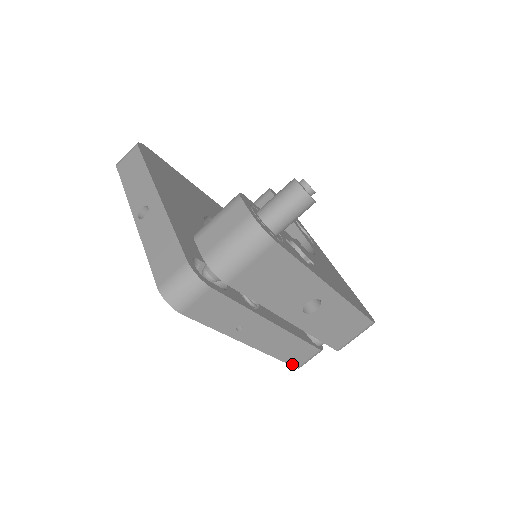
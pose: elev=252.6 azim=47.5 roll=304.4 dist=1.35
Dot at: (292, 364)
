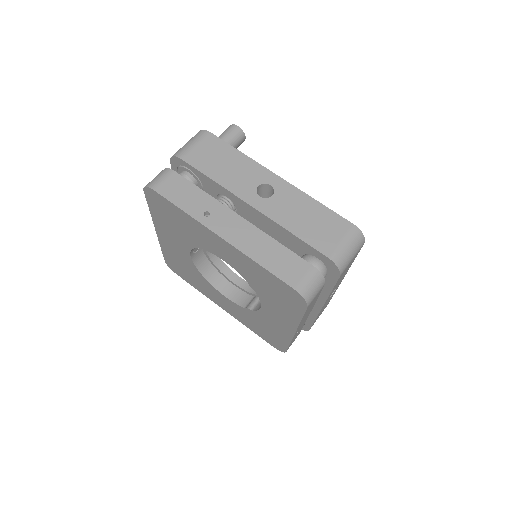
Dot at: (285, 281)
